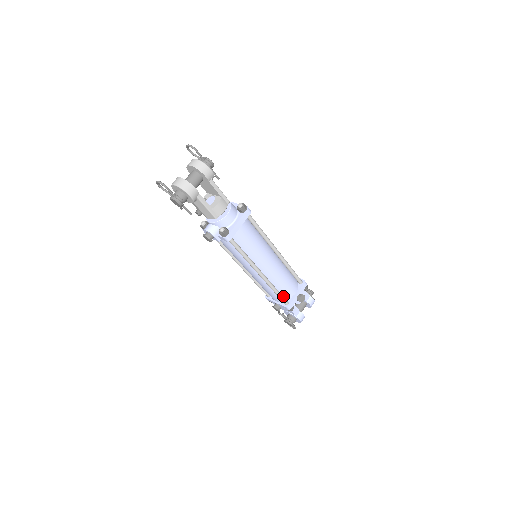
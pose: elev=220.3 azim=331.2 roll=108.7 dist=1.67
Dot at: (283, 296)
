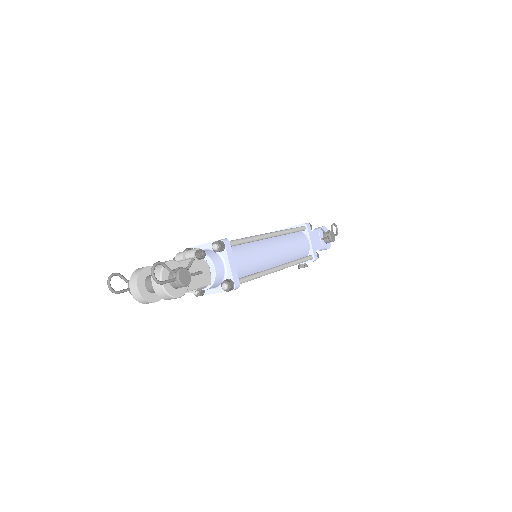
Dot at: occluded
